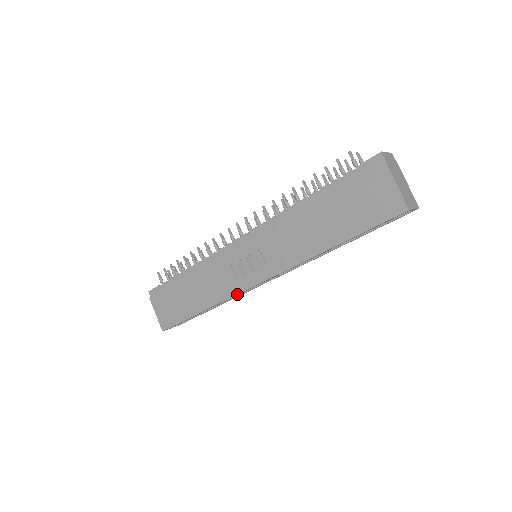
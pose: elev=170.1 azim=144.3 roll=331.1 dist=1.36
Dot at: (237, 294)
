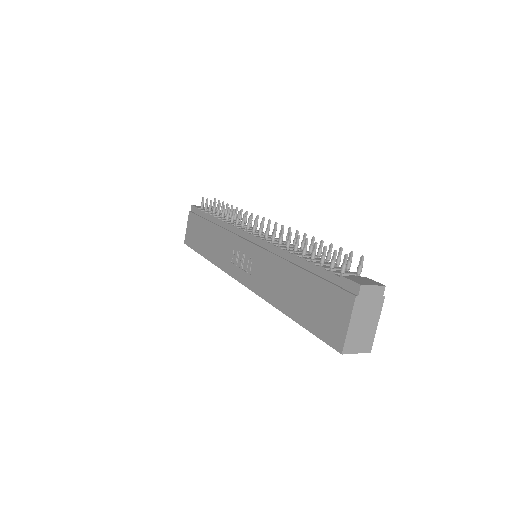
Dot at: (226, 272)
